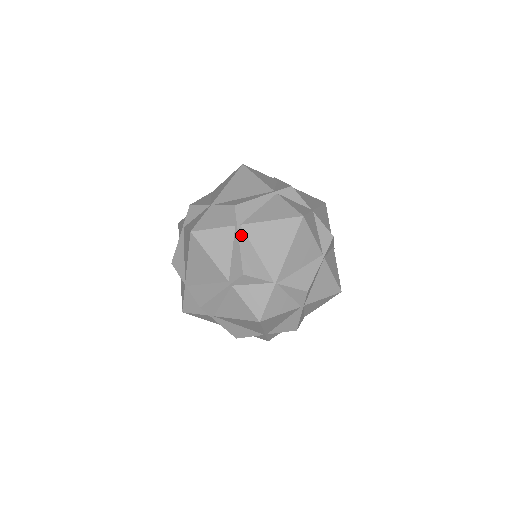
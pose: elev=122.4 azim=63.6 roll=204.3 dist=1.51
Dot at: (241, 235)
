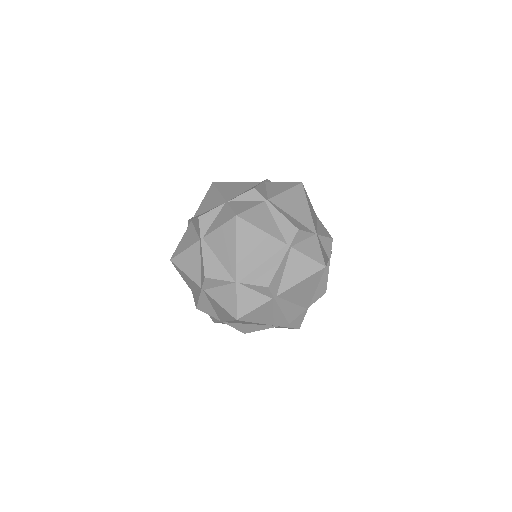
Dot at: occluded
